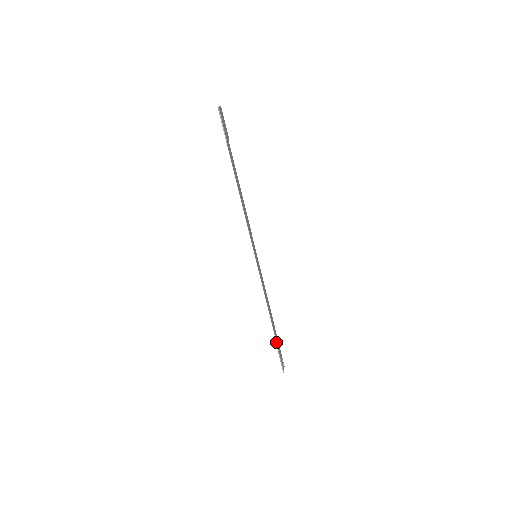
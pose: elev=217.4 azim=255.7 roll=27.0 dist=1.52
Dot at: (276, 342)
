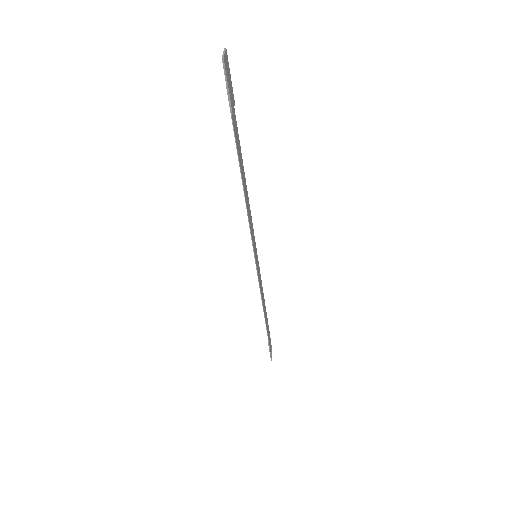
Dot at: occluded
